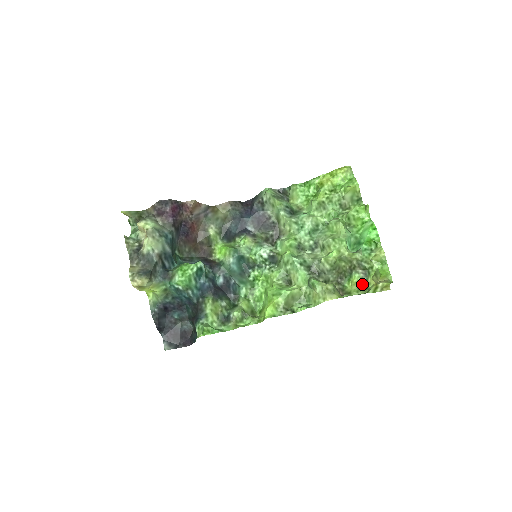
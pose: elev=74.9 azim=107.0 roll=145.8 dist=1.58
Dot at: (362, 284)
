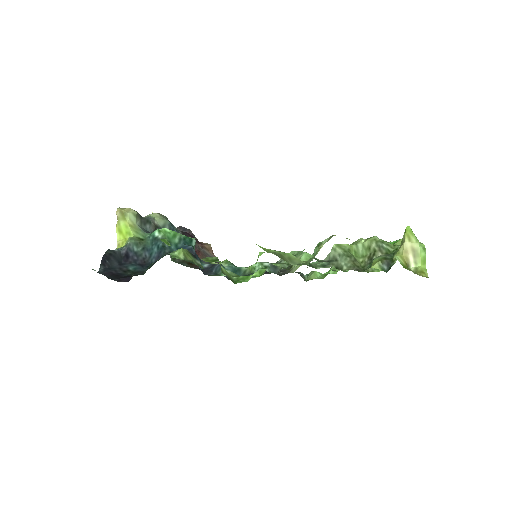
Dot at: (386, 263)
